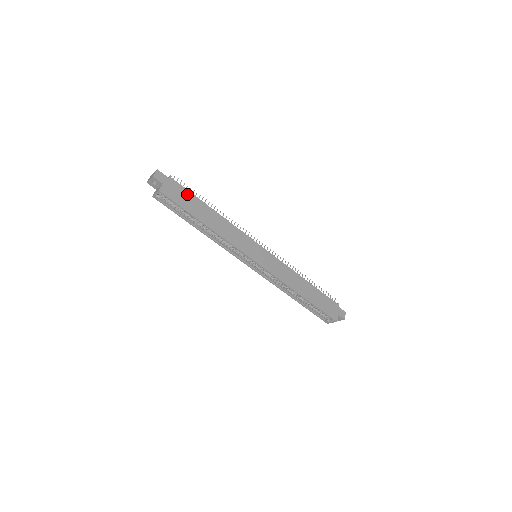
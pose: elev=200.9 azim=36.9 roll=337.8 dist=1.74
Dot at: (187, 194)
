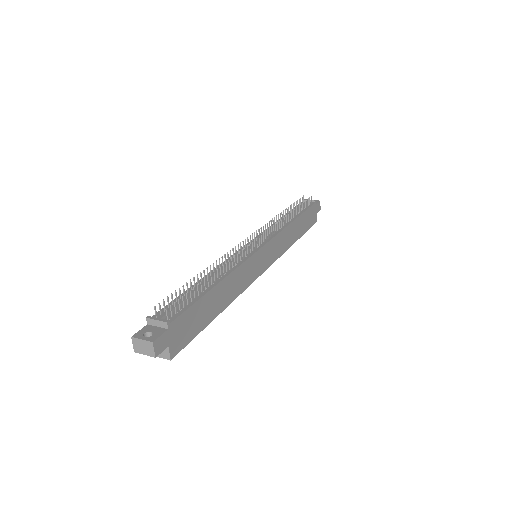
Dot at: (192, 312)
